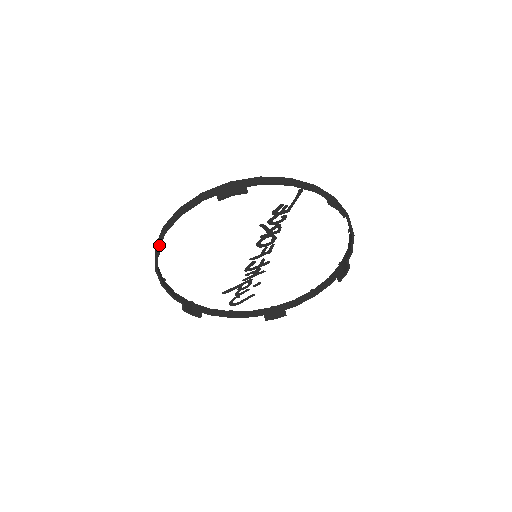
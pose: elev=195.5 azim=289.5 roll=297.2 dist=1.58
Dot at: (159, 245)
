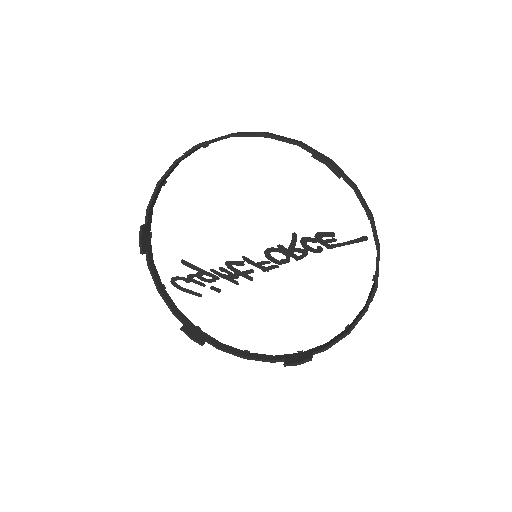
Dot at: (214, 139)
